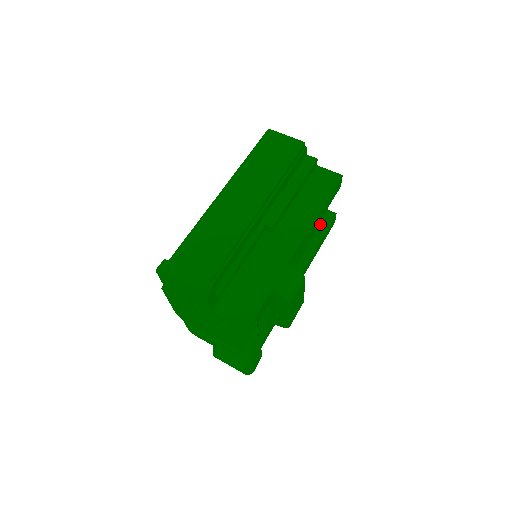
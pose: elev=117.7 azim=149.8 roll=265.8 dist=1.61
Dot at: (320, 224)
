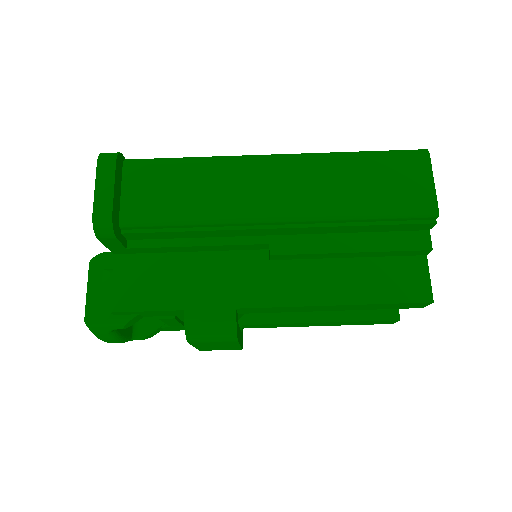
Dot at: occluded
